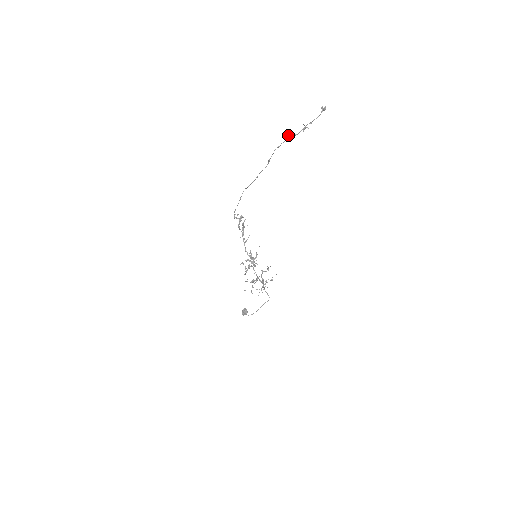
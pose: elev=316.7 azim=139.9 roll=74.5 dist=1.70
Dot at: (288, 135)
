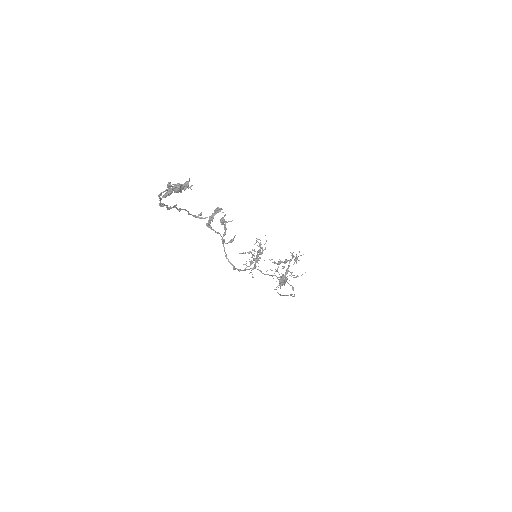
Dot at: occluded
